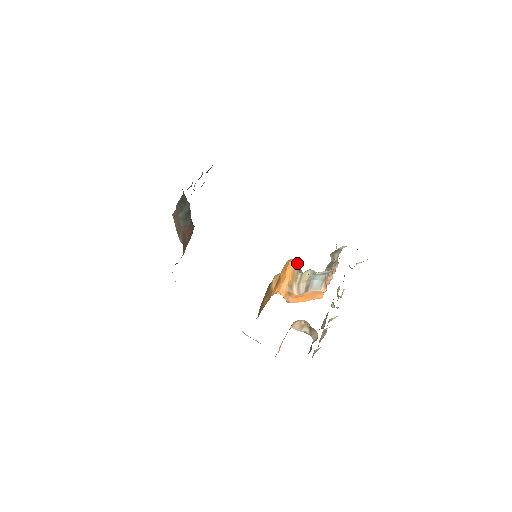
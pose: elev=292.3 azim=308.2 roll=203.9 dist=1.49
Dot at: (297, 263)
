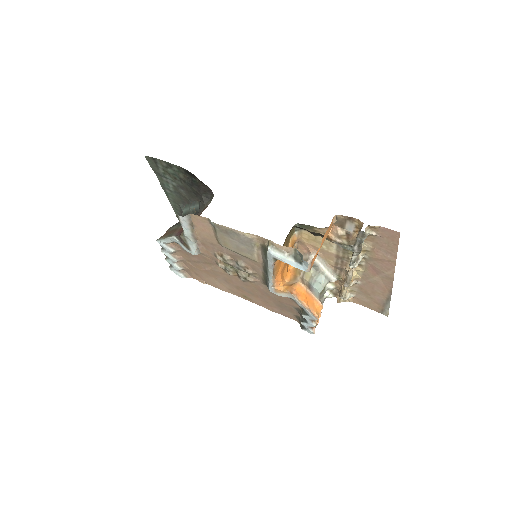
Dot at: occluded
